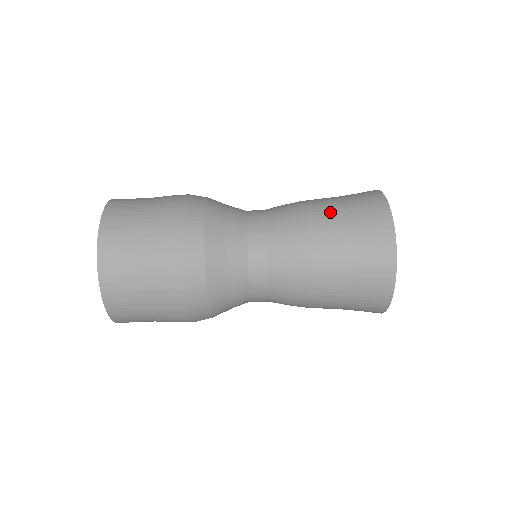
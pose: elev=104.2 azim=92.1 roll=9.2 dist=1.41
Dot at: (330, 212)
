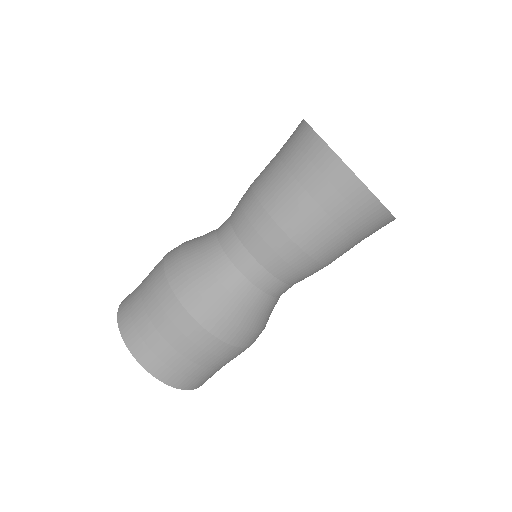
Dot at: (287, 198)
